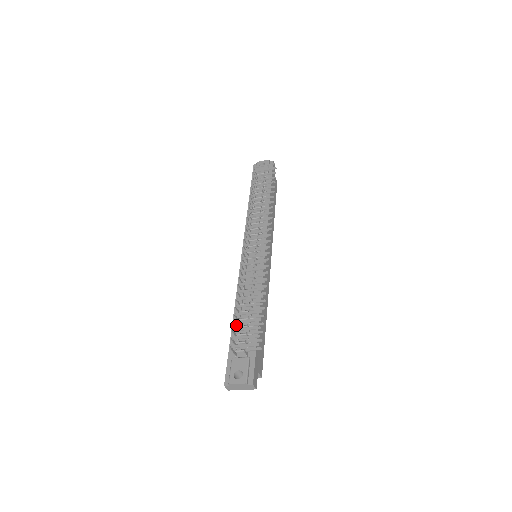
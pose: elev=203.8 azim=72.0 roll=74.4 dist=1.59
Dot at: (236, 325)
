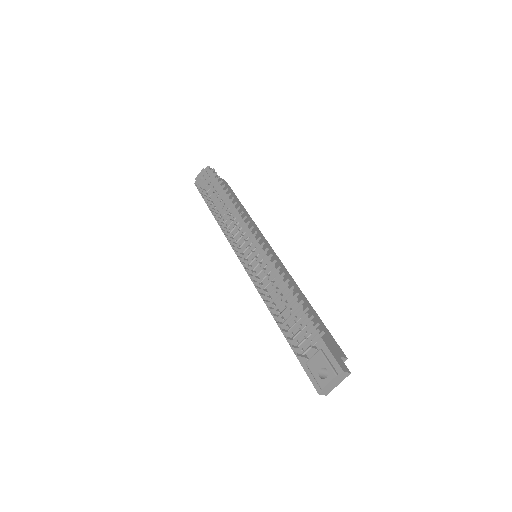
Dot at: (285, 330)
